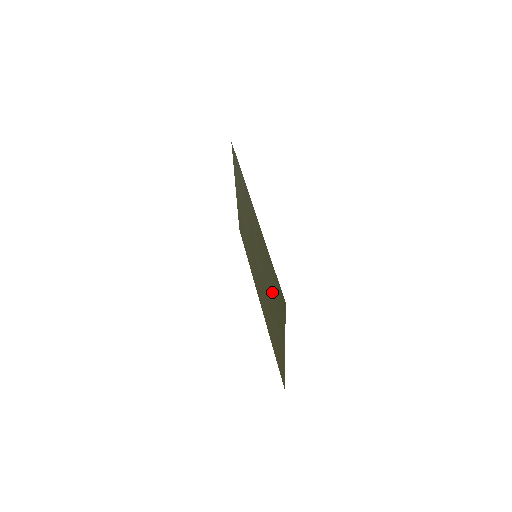
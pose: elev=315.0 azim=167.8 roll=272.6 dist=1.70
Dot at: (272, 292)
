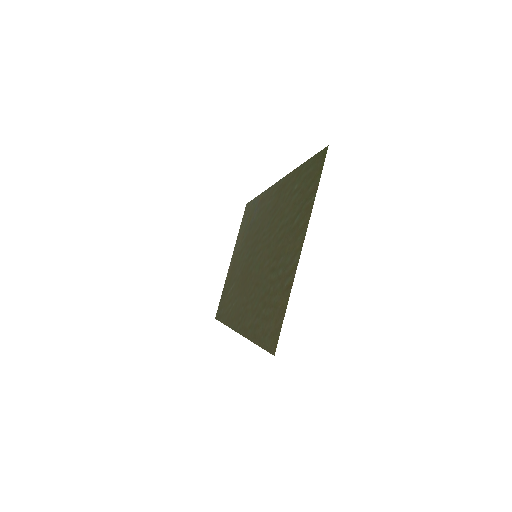
Dot at: (290, 214)
